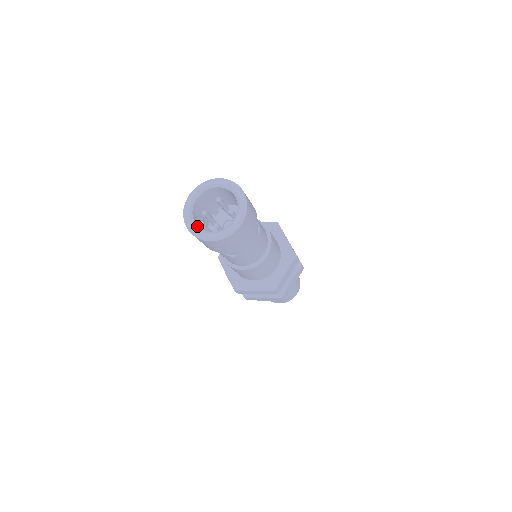
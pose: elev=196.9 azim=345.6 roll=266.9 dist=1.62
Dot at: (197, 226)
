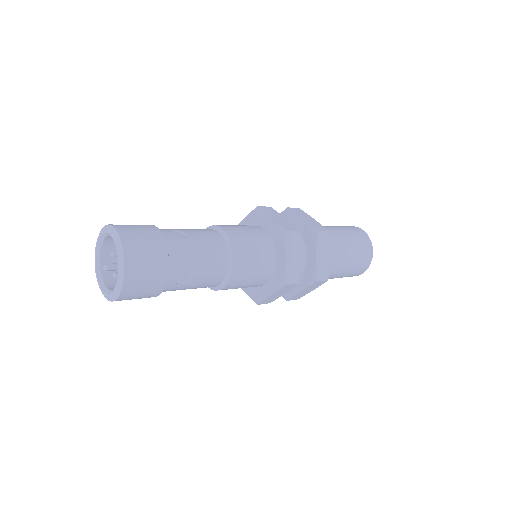
Dot at: (99, 268)
